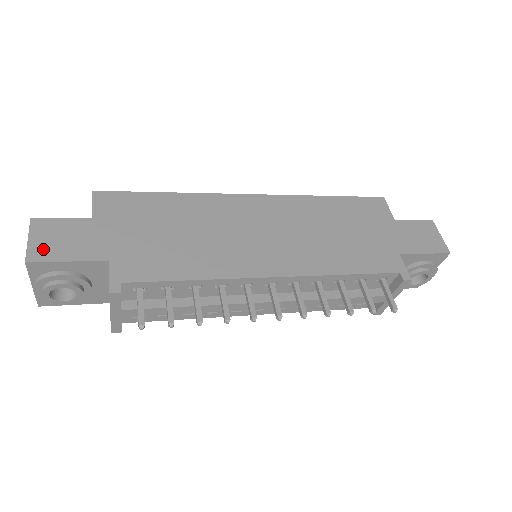
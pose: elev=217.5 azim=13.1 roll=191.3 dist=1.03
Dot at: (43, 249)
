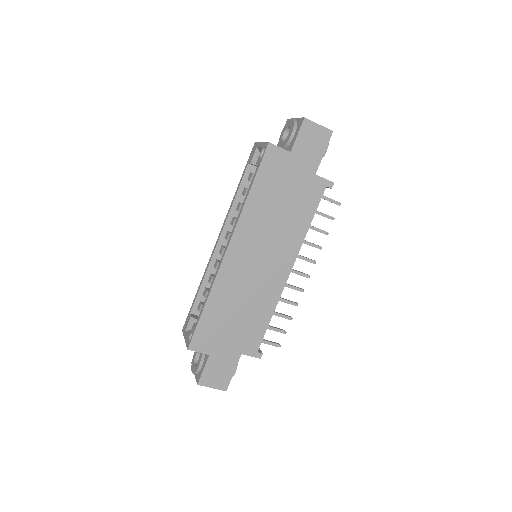
Dot at: (221, 382)
